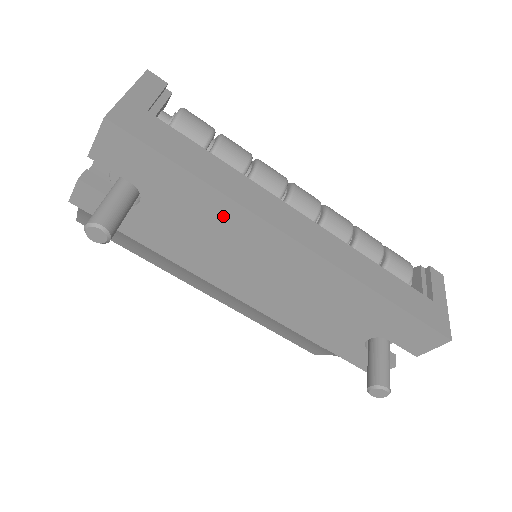
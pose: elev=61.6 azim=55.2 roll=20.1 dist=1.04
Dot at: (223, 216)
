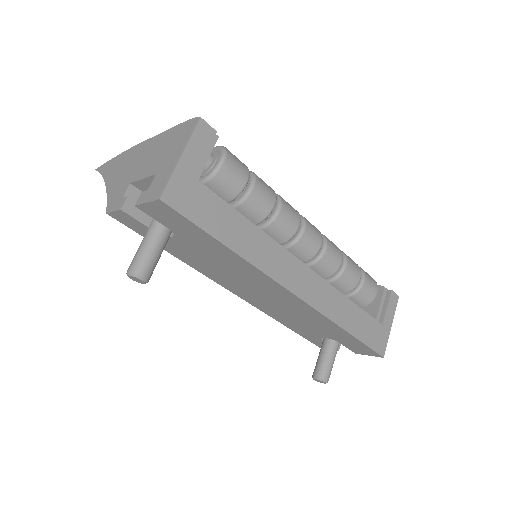
Dot at: (241, 267)
